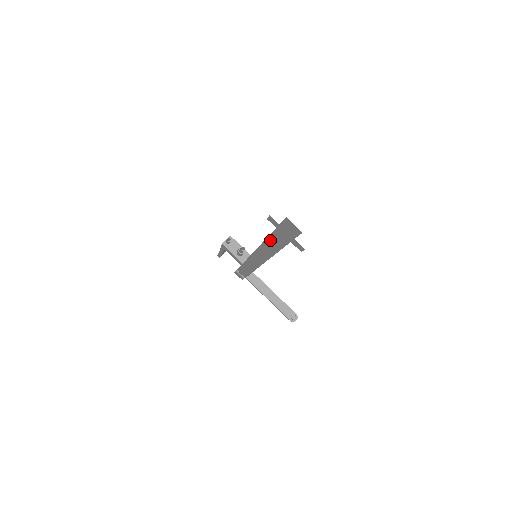
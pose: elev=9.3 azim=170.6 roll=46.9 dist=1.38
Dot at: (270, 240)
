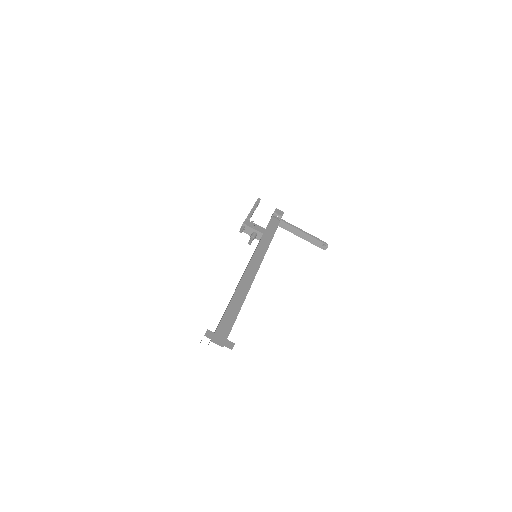
Dot at: occluded
